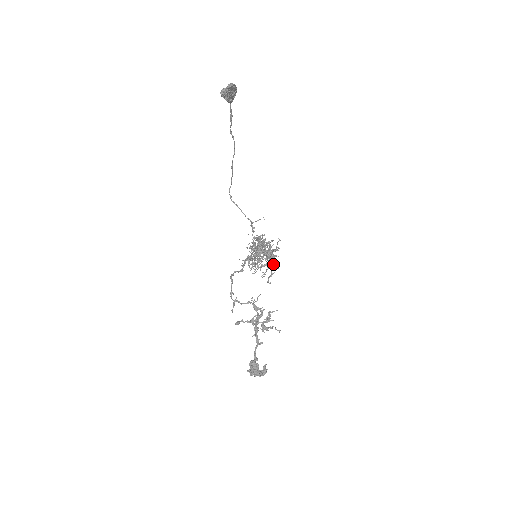
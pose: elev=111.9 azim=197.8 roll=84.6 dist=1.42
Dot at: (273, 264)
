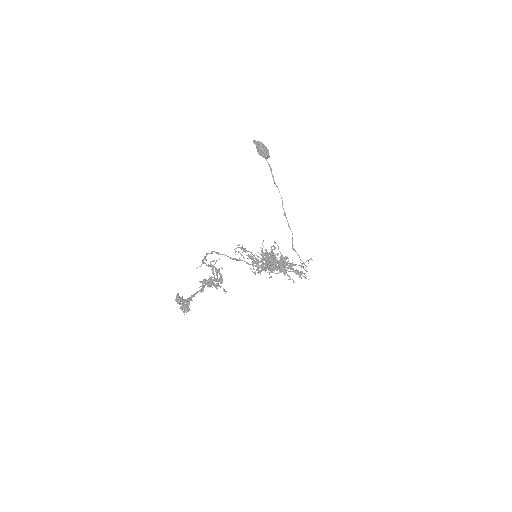
Dot at: (265, 262)
